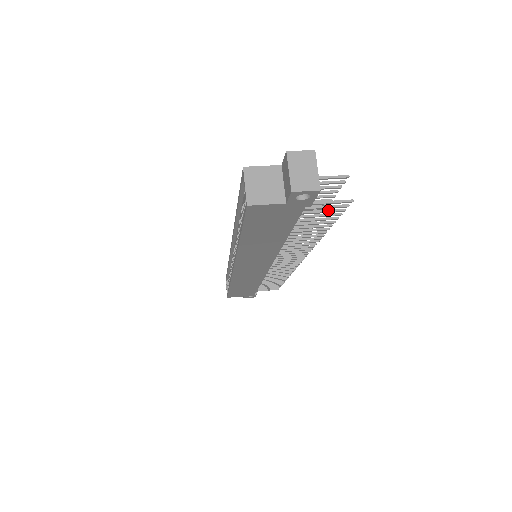
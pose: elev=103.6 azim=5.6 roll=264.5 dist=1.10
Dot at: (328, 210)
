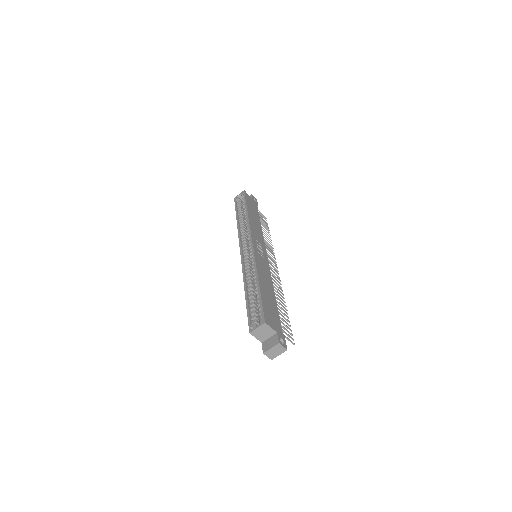
Dot at: occluded
